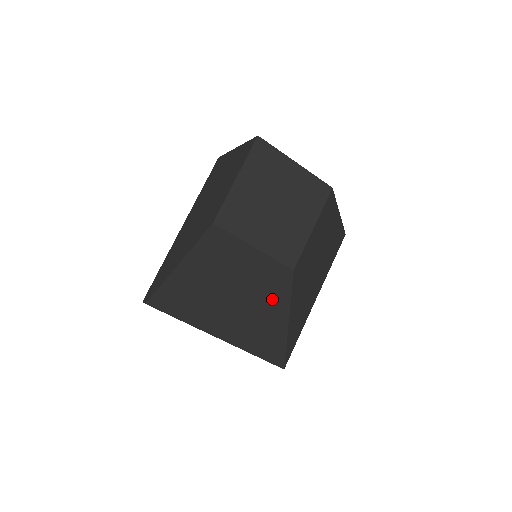
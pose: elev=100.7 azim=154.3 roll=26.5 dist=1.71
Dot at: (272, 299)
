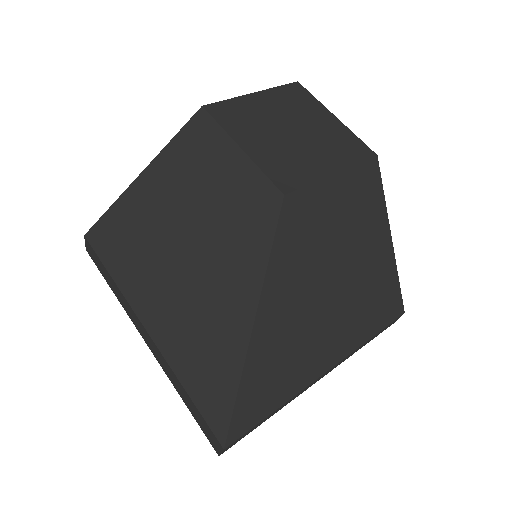
Dot at: (242, 253)
